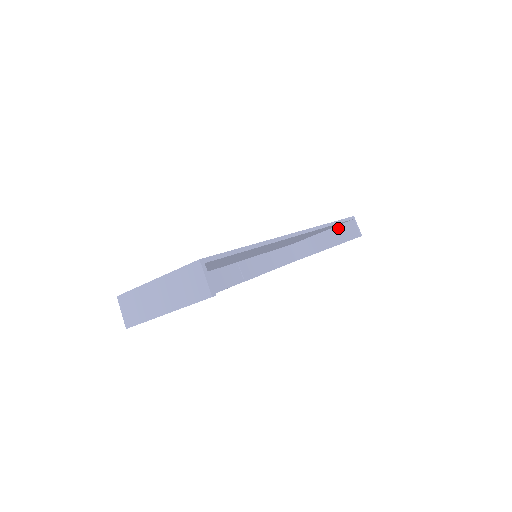
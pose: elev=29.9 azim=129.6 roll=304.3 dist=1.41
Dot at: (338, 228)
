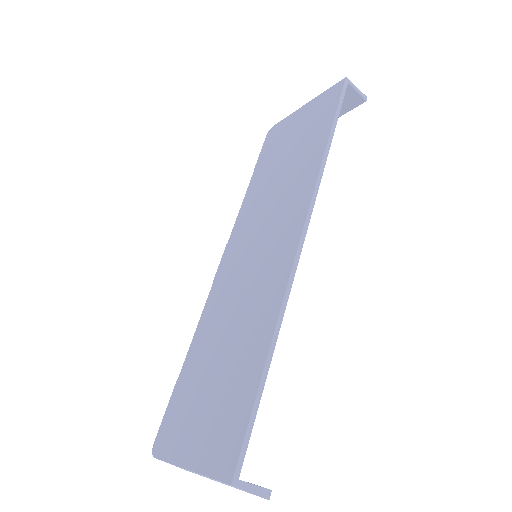
Dot at: occluded
